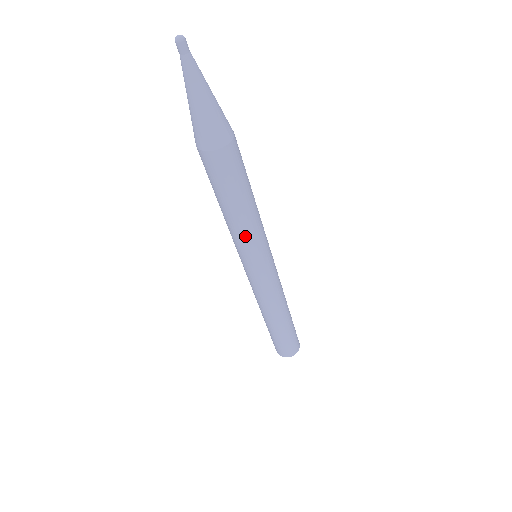
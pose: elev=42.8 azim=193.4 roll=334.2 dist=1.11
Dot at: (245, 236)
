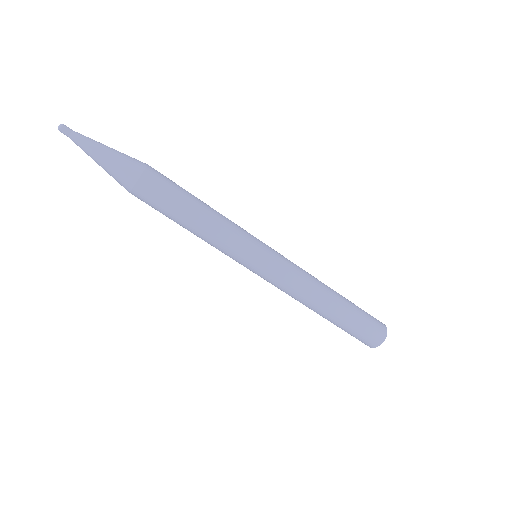
Dot at: (226, 231)
